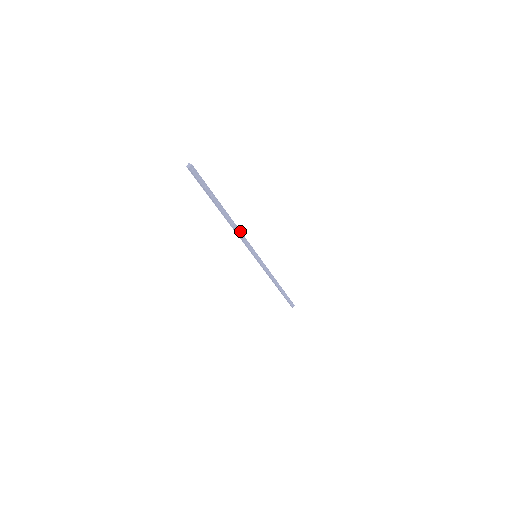
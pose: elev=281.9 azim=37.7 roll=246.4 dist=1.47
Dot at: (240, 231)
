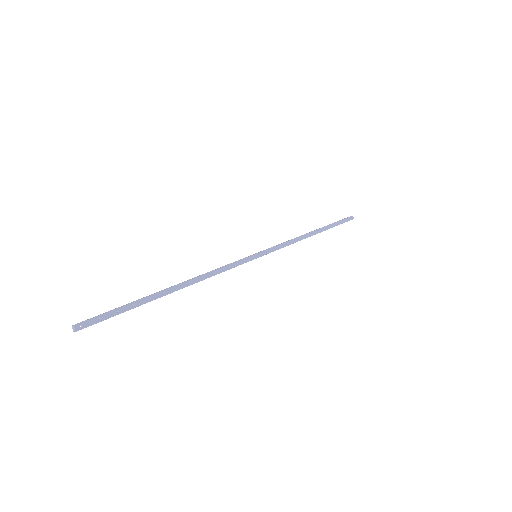
Dot at: (209, 273)
